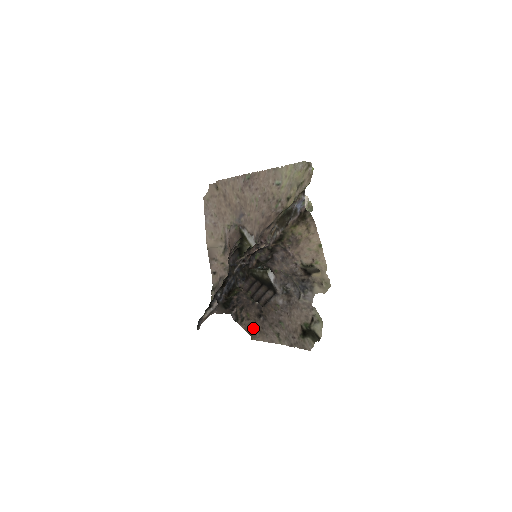
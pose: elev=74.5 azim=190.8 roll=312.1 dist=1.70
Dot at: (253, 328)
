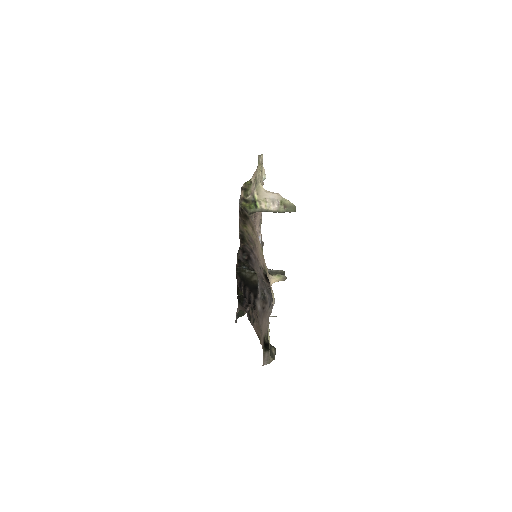
Dot at: (259, 331)
